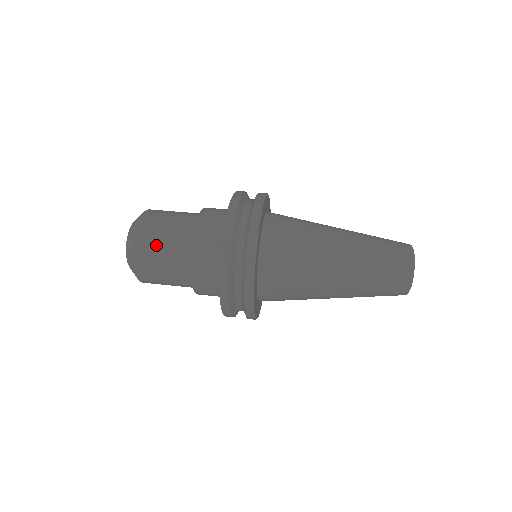
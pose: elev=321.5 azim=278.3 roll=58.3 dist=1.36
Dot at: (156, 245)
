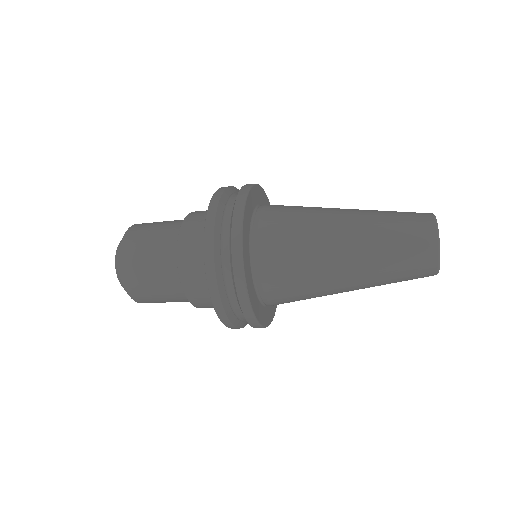
Dot at: (149, 229)
